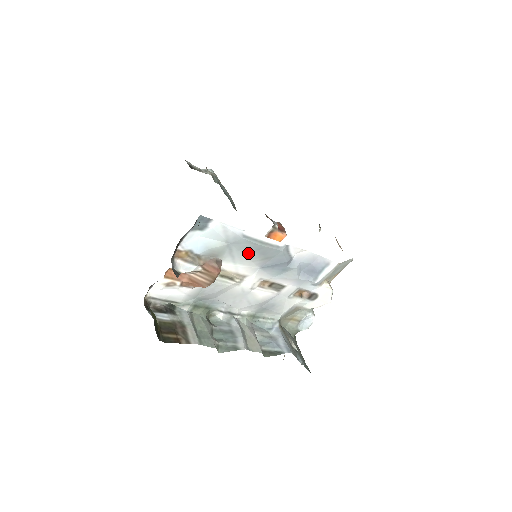
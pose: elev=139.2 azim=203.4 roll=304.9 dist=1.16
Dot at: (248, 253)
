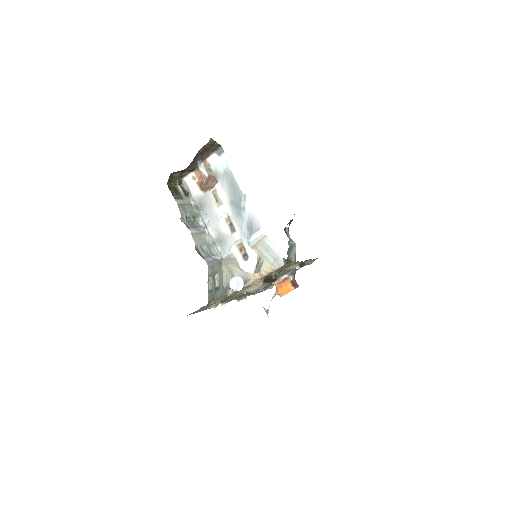
Dot at: (229, 186)
